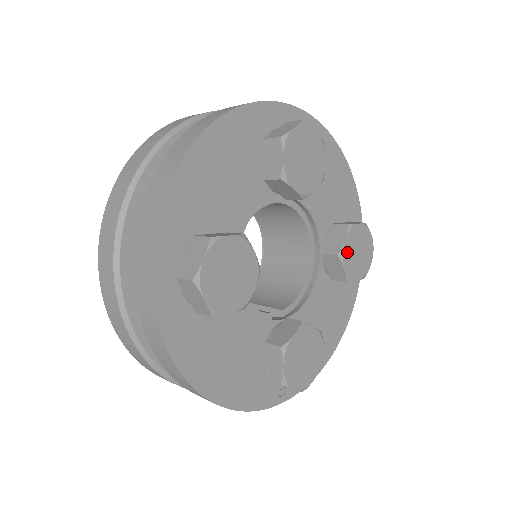
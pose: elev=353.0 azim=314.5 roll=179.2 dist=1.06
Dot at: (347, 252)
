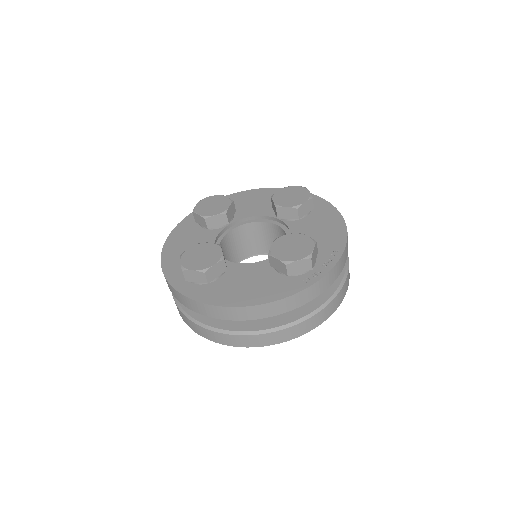
Dot at: (280, 202)
